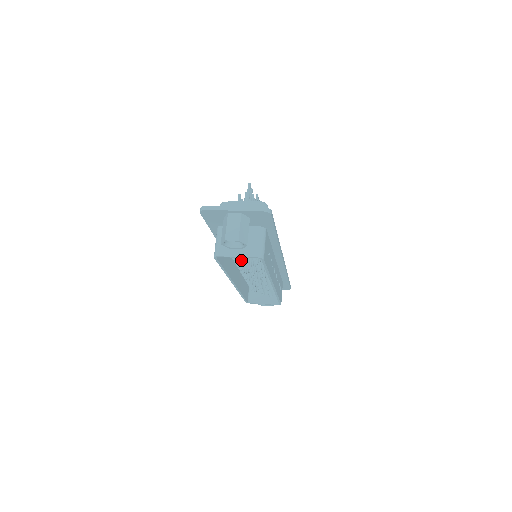
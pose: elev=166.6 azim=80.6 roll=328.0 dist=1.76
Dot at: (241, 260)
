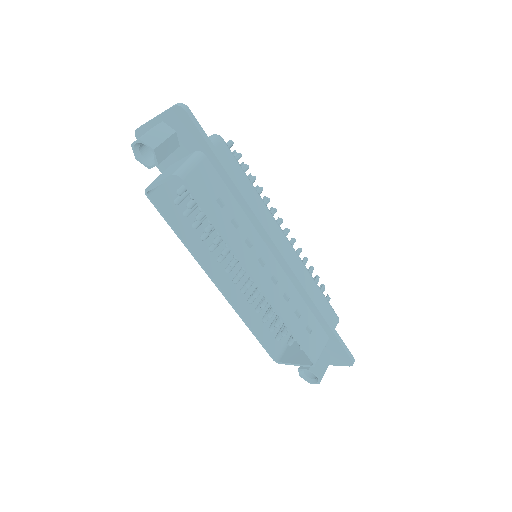
Dot at: occluded
